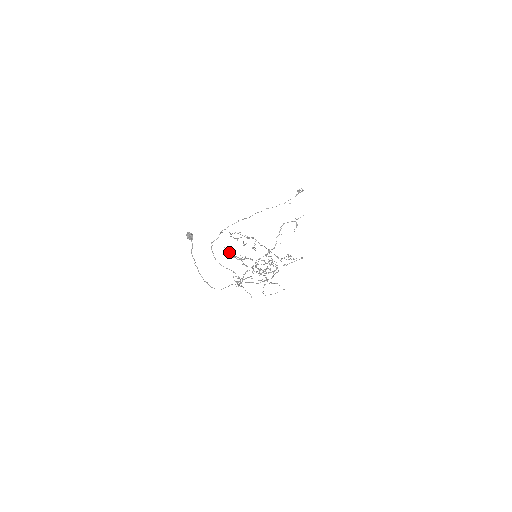
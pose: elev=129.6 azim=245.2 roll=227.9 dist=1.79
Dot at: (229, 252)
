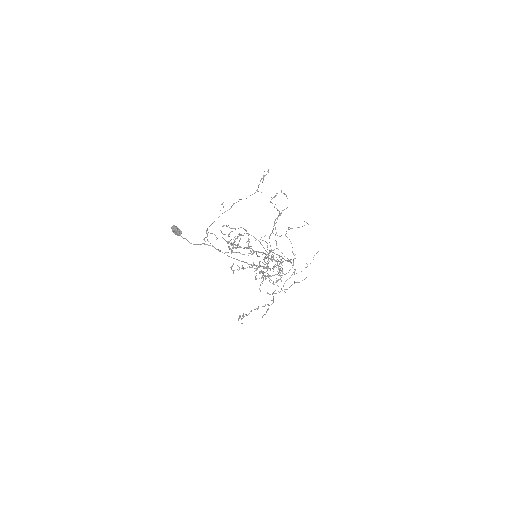
Dot at: occluded
